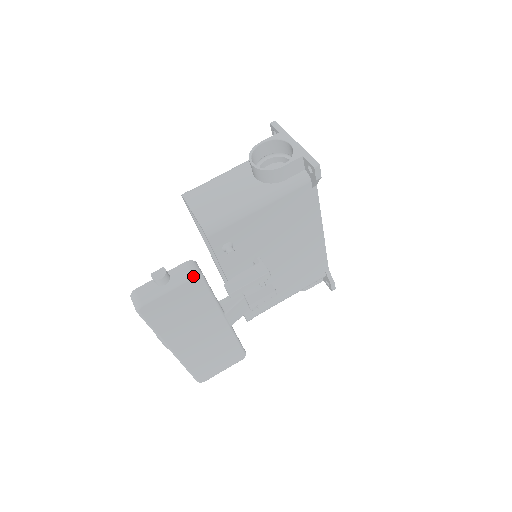
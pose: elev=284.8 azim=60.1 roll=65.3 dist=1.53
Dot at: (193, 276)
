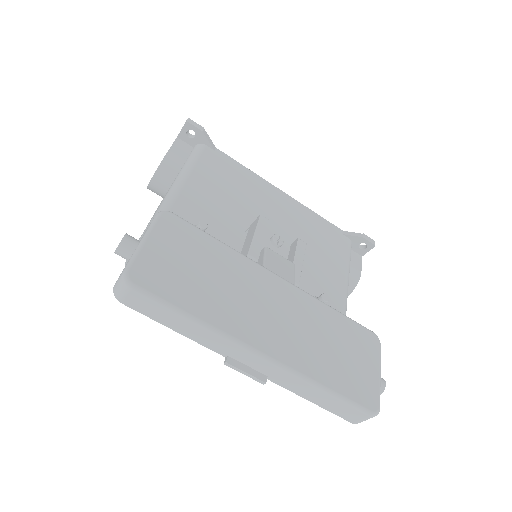
Dot at: (158, 214)
